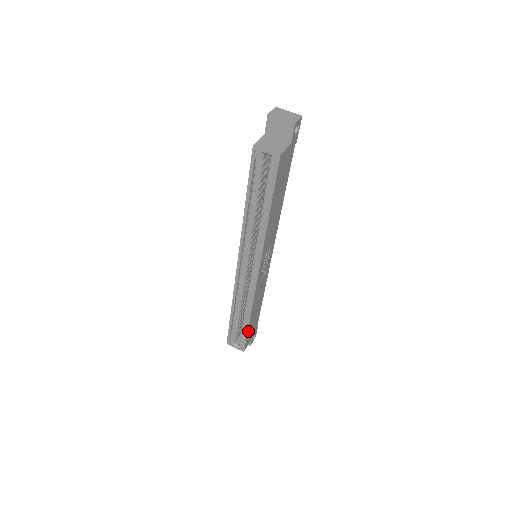
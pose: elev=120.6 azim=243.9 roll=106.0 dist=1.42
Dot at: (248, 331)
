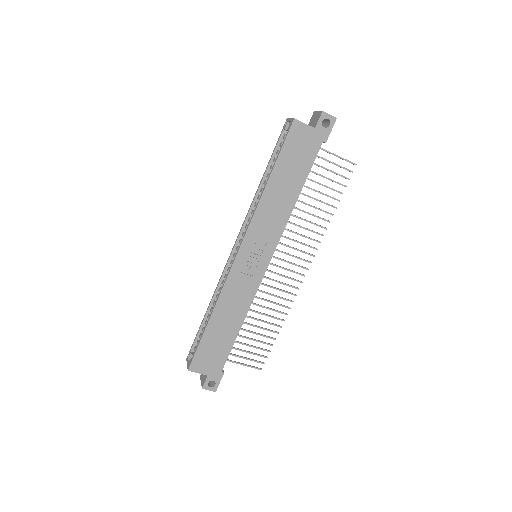
Dot at: (204, 339)
